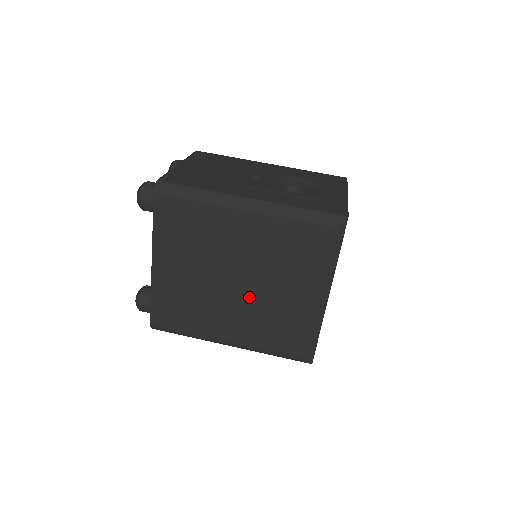
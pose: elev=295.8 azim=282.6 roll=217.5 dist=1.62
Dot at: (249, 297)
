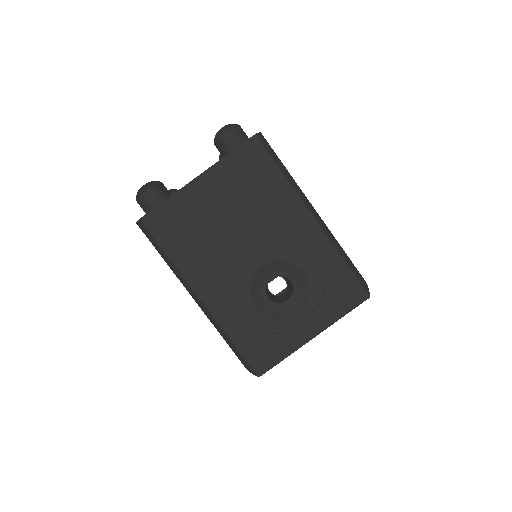
Dot at: occluded
